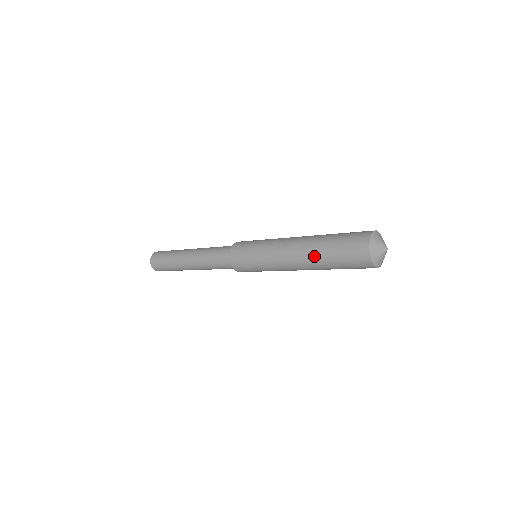
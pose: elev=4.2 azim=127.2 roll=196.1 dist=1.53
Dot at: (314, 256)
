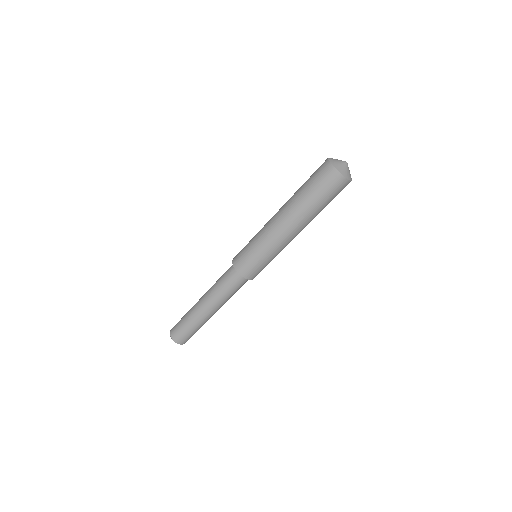
Dot at: (295, 204)
